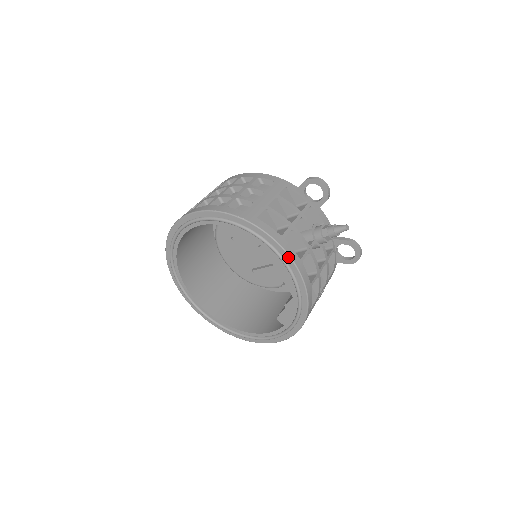
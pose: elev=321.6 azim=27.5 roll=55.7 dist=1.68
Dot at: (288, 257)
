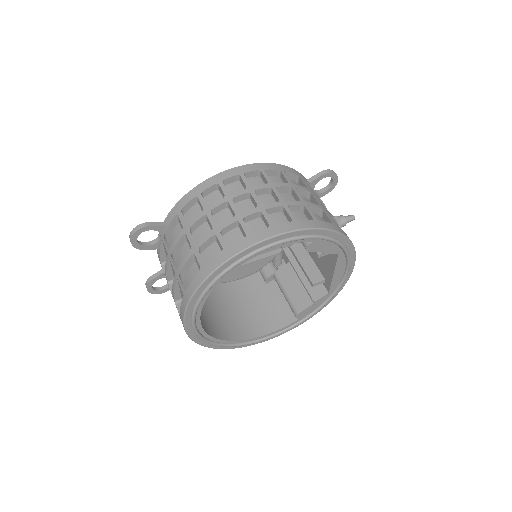
Dot at: (354, 260)
